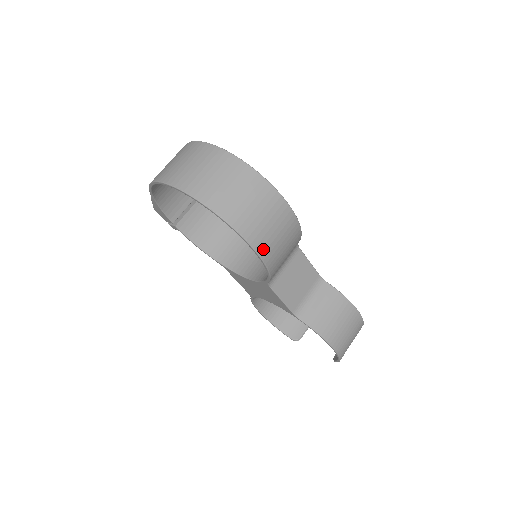
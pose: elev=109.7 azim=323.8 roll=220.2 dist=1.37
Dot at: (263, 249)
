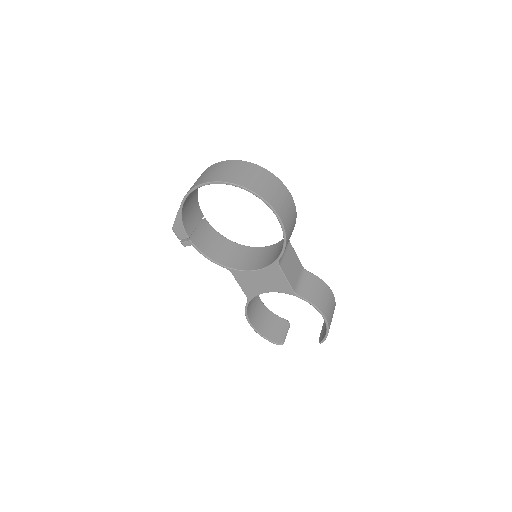
Dot at: (284, 221)
